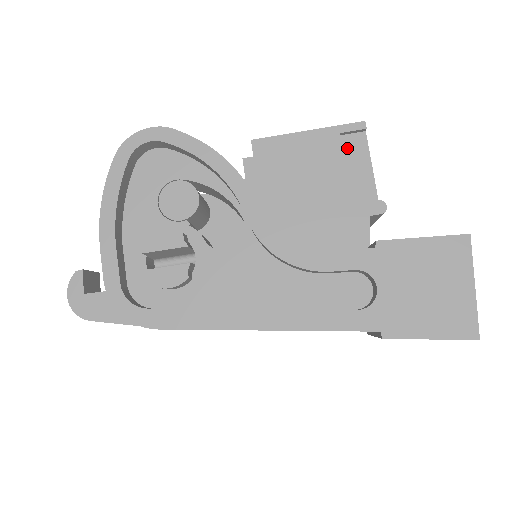
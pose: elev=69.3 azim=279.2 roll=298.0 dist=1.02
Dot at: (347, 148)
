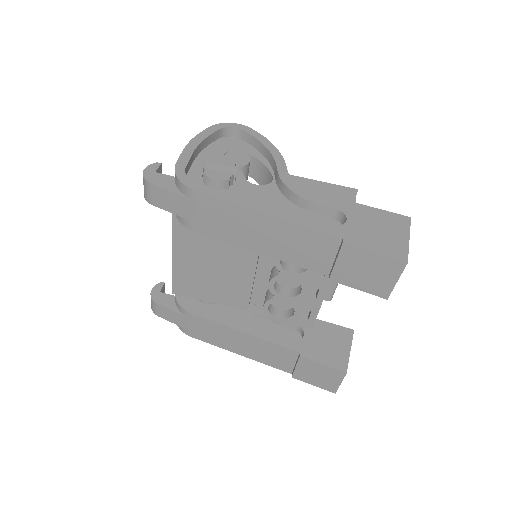
Dot at: (343, 198)
